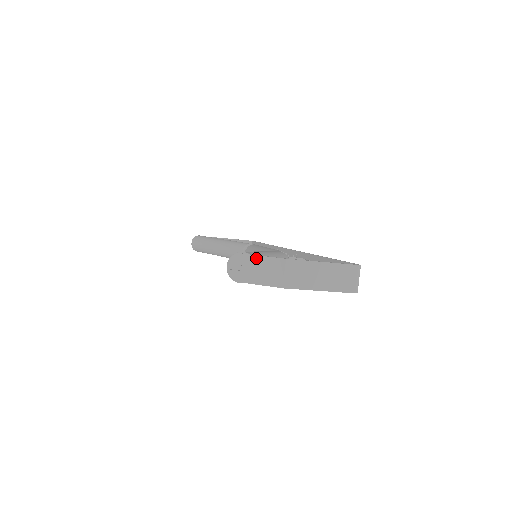
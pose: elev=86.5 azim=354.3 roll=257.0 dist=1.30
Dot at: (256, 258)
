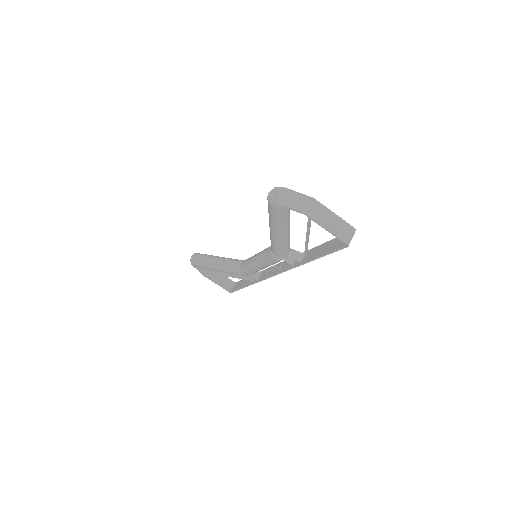
Dot at: (292, 192)
